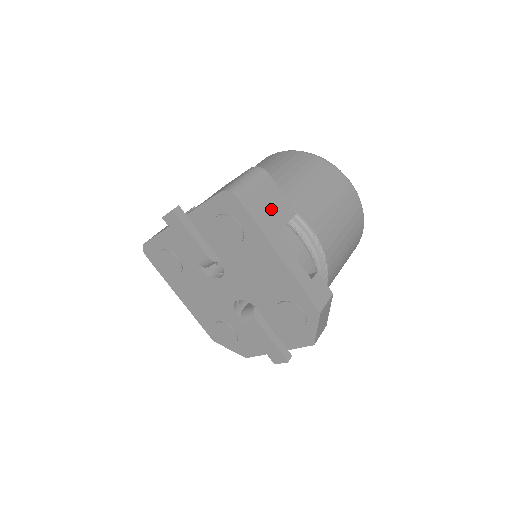
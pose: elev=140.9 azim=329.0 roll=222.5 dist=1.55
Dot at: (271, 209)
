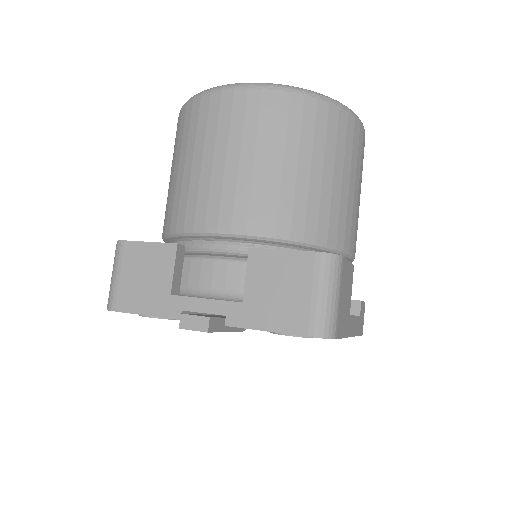
Dot at: (346, 299)
